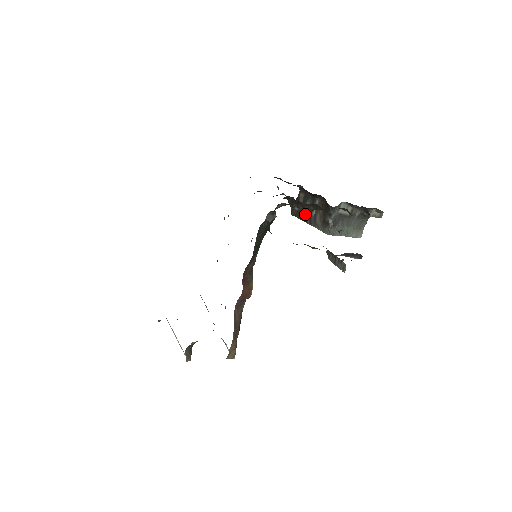
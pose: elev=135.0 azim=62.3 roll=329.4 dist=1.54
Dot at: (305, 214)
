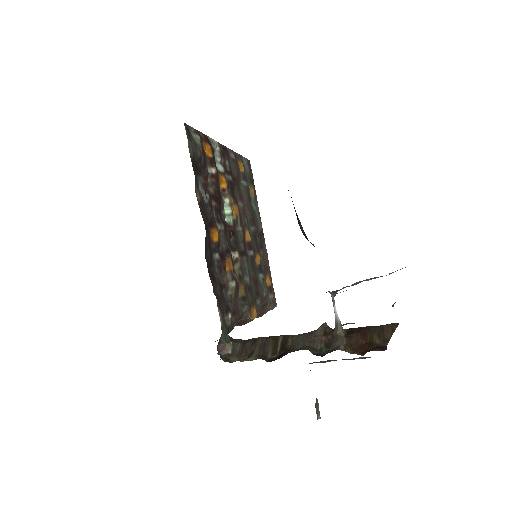
Dot at: (302, 232)
